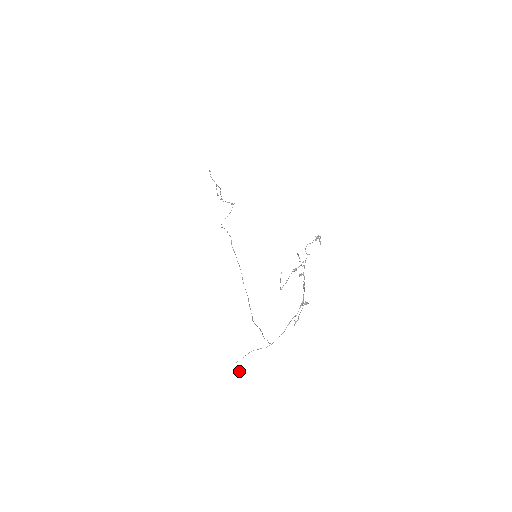
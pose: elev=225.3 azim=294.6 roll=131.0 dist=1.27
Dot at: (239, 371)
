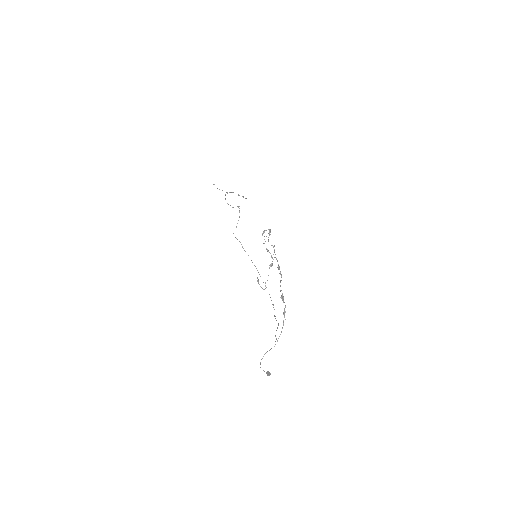
Dot at: (267, 372)
